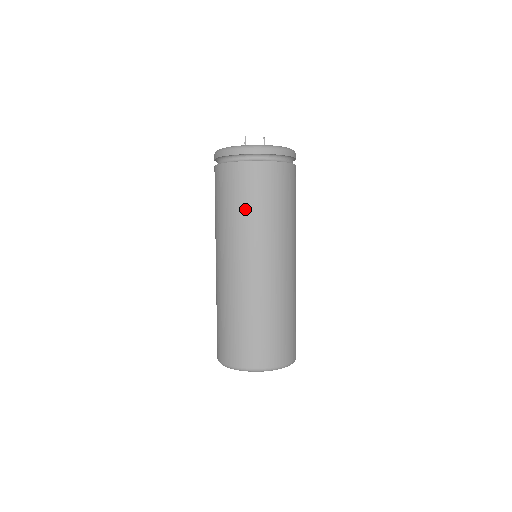
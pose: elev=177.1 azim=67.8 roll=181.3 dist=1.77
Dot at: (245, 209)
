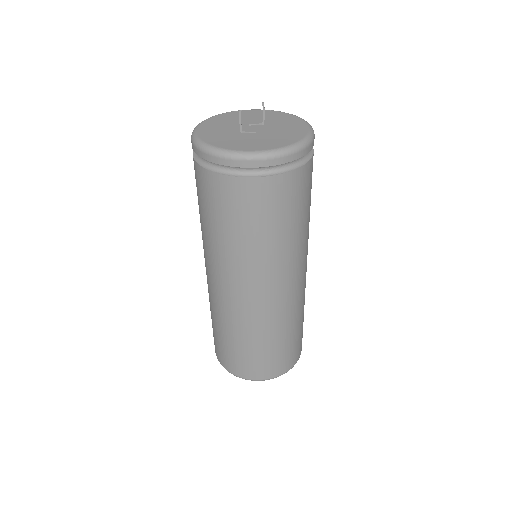
Dot at: (263, 237)
